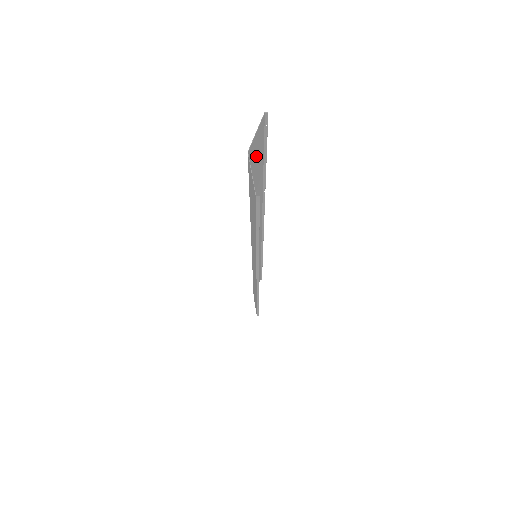
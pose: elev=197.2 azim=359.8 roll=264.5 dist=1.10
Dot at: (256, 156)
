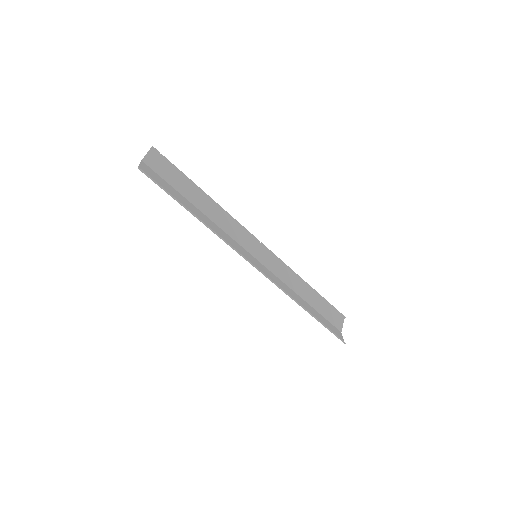
Dot at: (163, 169)
